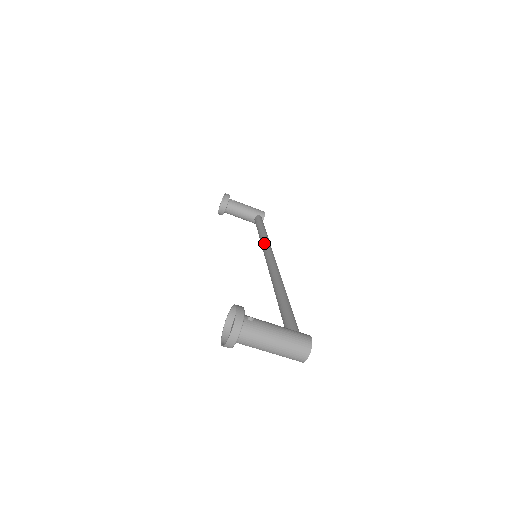
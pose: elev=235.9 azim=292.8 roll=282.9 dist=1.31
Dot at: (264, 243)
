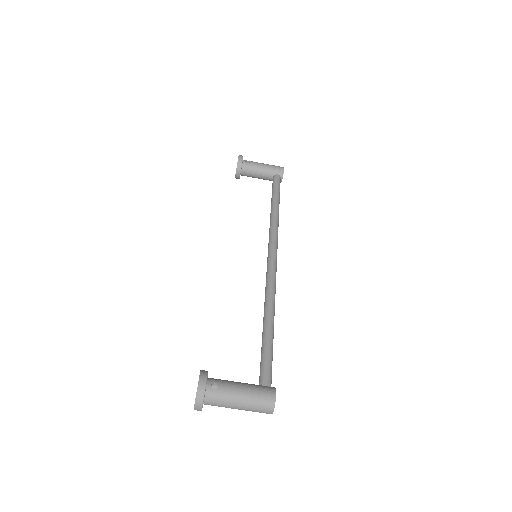
Dot at: (270, 229)
